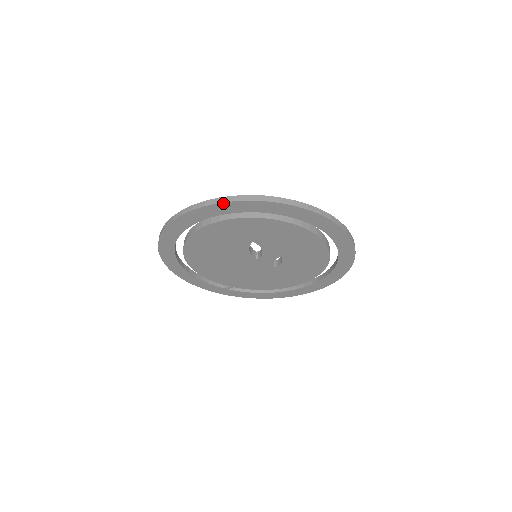
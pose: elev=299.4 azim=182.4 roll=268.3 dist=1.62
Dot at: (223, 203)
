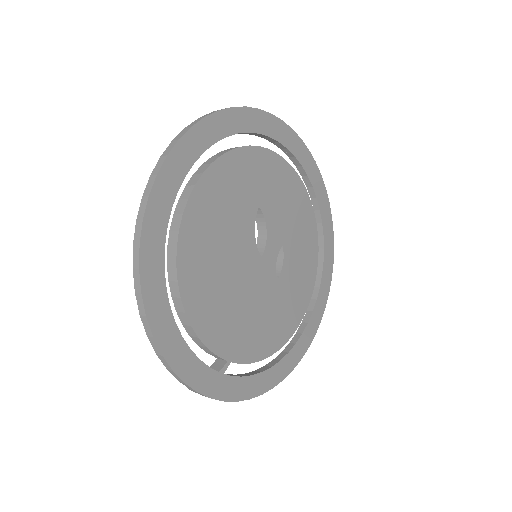
Dot at: (237, 108)
